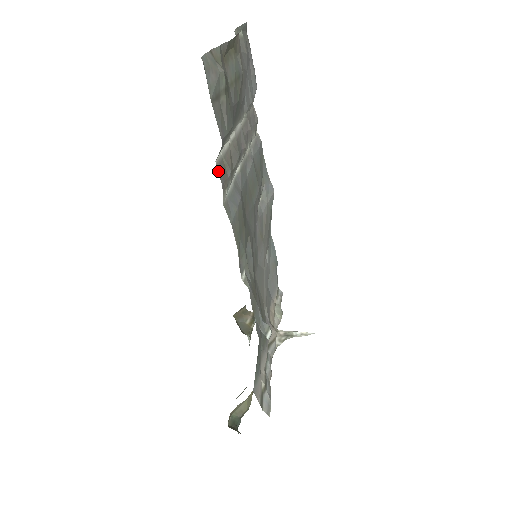
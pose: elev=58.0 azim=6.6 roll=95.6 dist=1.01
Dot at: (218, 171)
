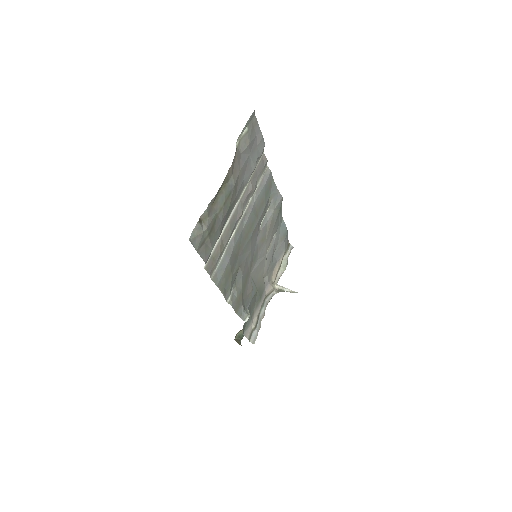
Dot at: (206, 270)
